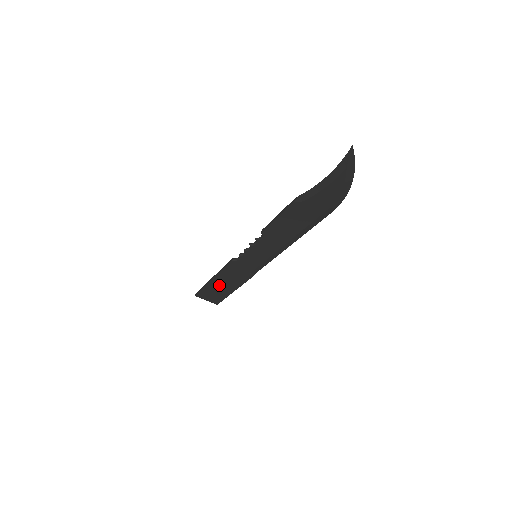
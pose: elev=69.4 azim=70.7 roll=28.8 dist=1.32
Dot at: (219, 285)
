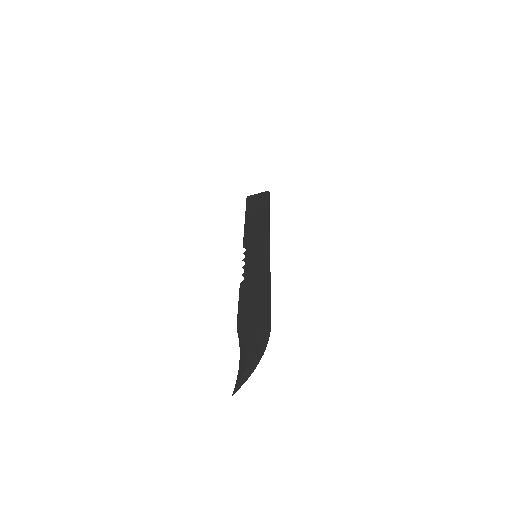
Dot at: occluded
